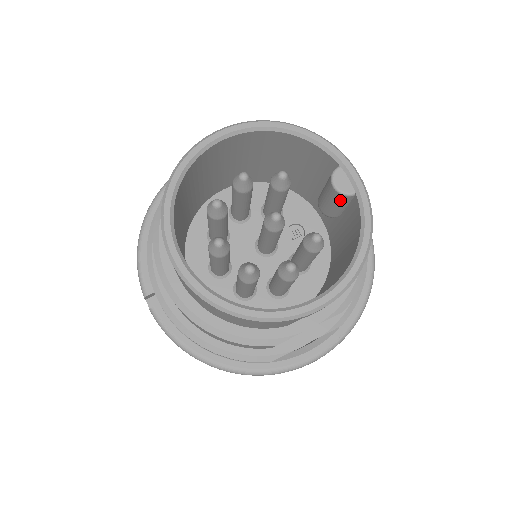
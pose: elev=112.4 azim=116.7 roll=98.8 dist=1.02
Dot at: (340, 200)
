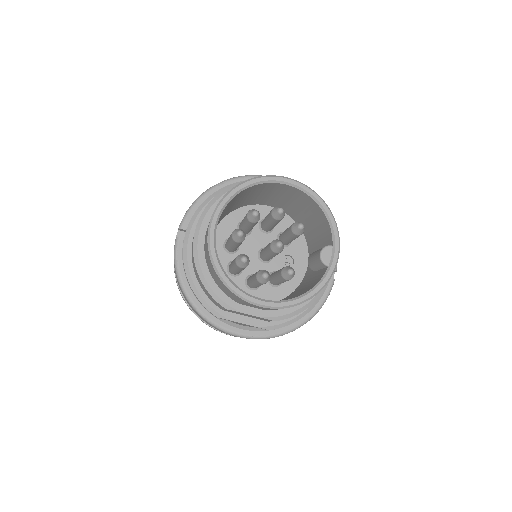
Dot at: (319, 263)
